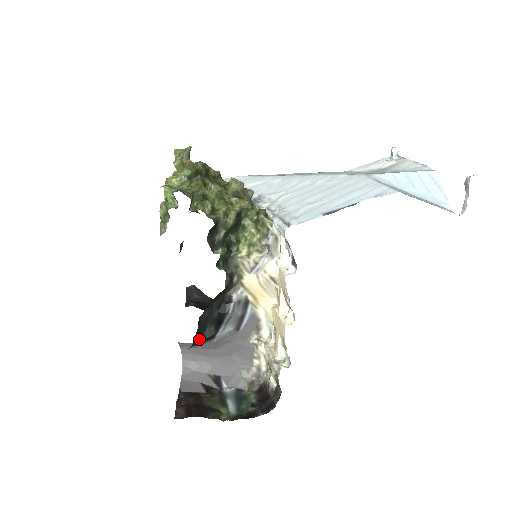
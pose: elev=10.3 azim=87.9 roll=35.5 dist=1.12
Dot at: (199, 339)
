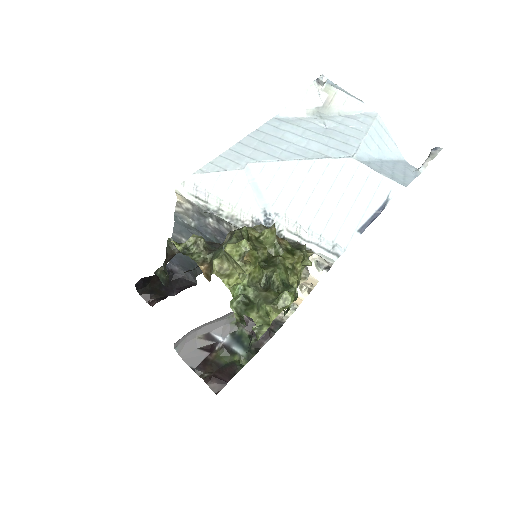
Dot at: occluded
